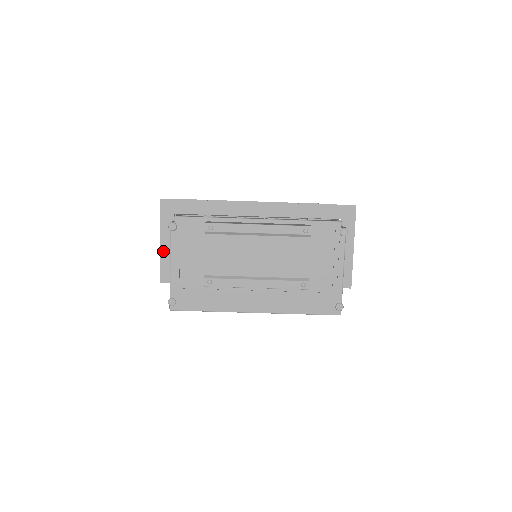
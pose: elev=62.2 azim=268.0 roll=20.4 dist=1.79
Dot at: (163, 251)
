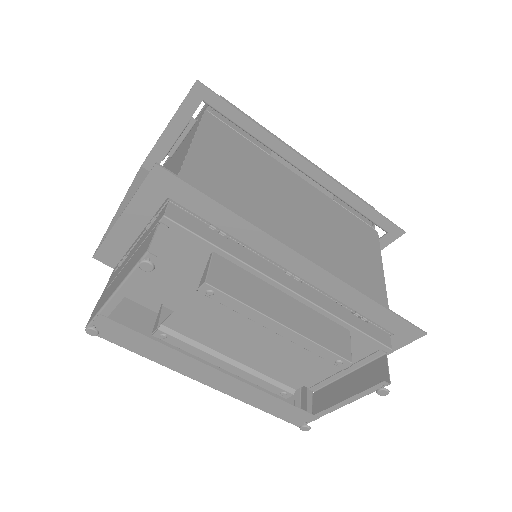
Dot at: (119, 229)
